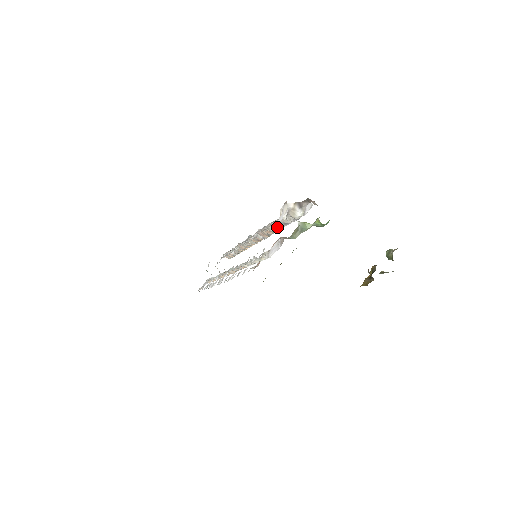
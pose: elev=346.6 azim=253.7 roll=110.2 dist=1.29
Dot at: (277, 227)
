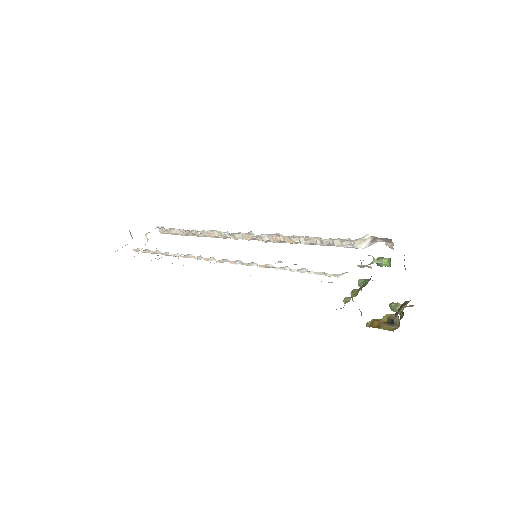
Dot at: (311, 242)
